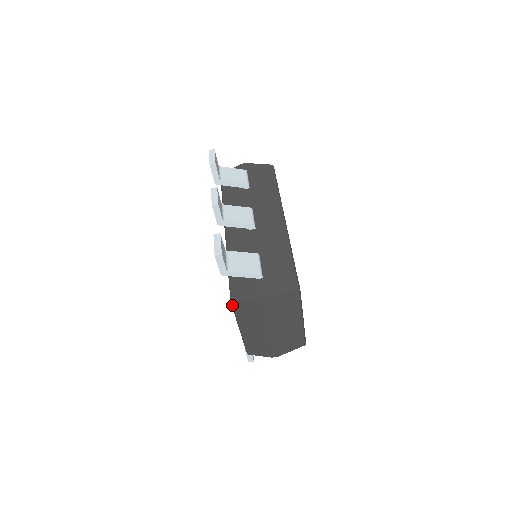
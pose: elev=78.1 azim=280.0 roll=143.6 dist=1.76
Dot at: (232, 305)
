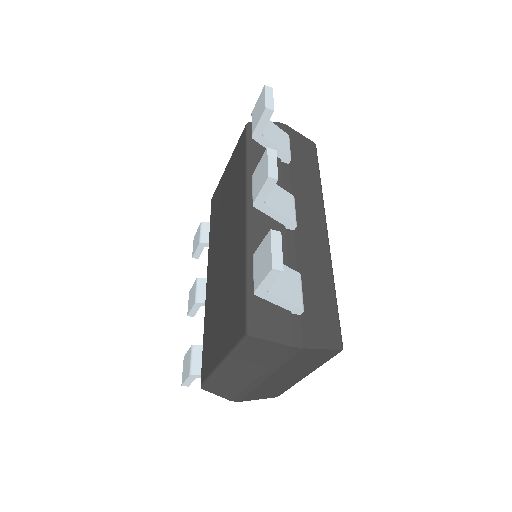
Dot at: (244, 339)
